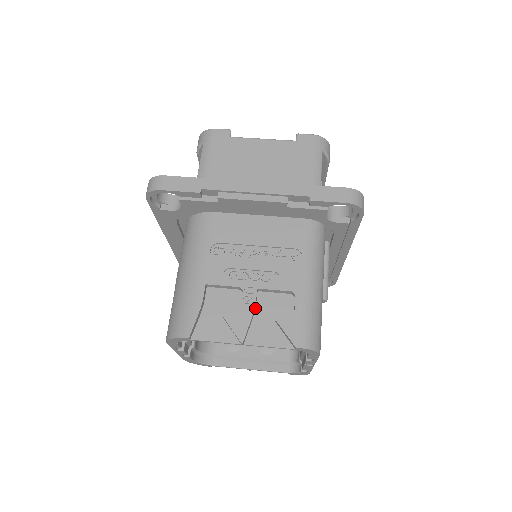
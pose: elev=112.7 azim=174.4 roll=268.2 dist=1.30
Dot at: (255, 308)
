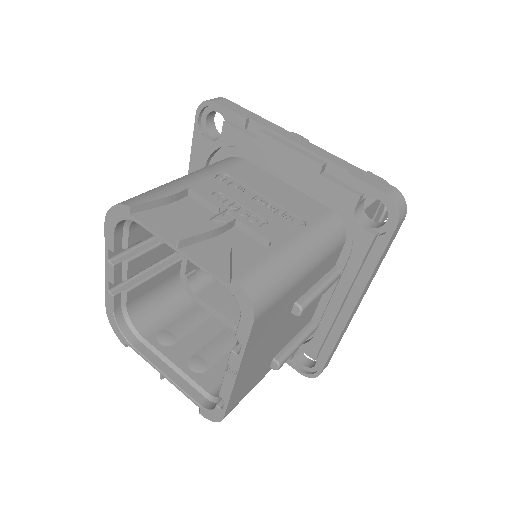
Dot at: (219, 234)
